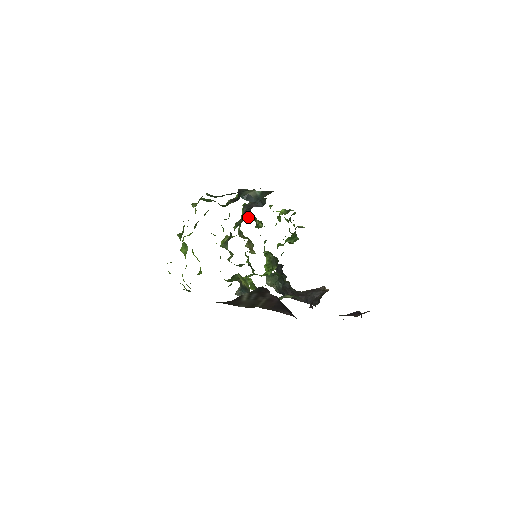
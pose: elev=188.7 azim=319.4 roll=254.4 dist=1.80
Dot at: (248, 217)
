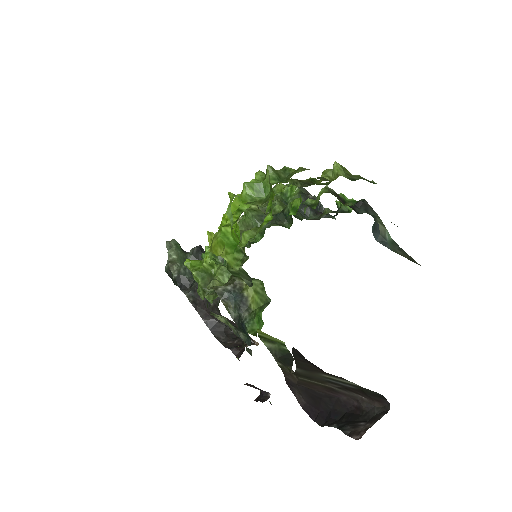
Dot at: (305, 216)
